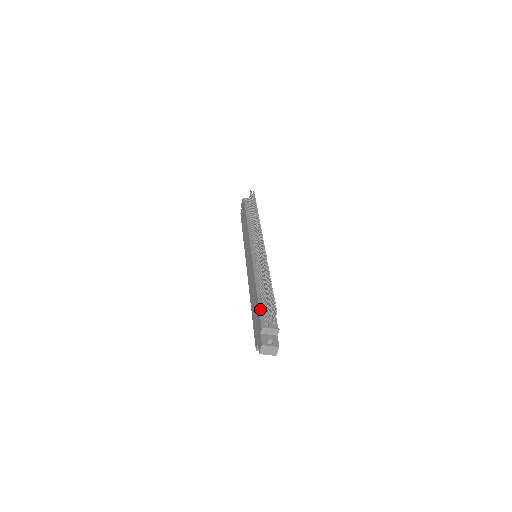
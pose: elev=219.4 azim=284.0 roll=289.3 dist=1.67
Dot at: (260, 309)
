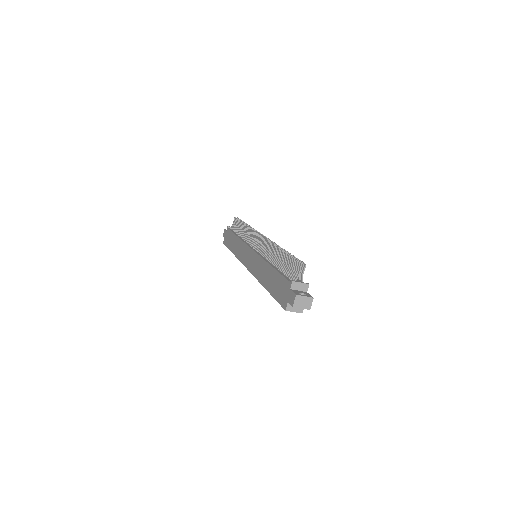
Dot at: (282, 274)
